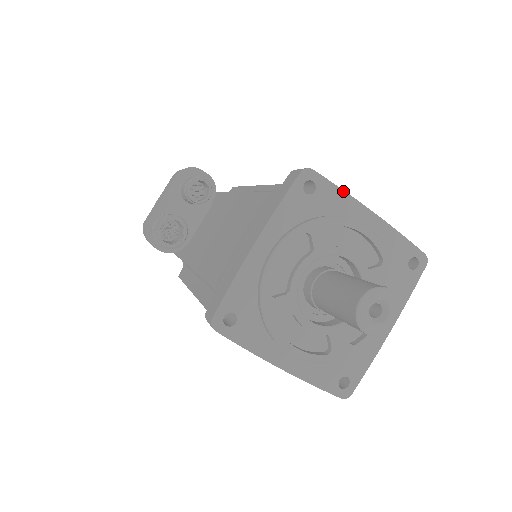
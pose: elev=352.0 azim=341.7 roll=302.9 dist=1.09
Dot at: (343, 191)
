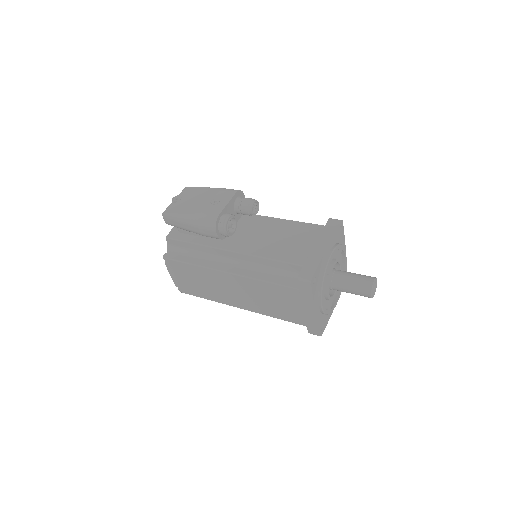
Dot at: (344, 235)
